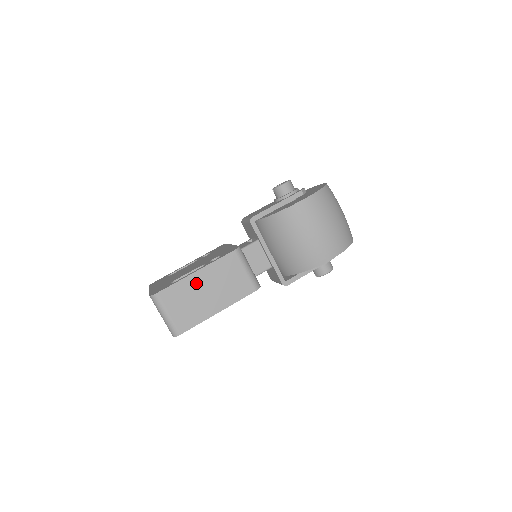
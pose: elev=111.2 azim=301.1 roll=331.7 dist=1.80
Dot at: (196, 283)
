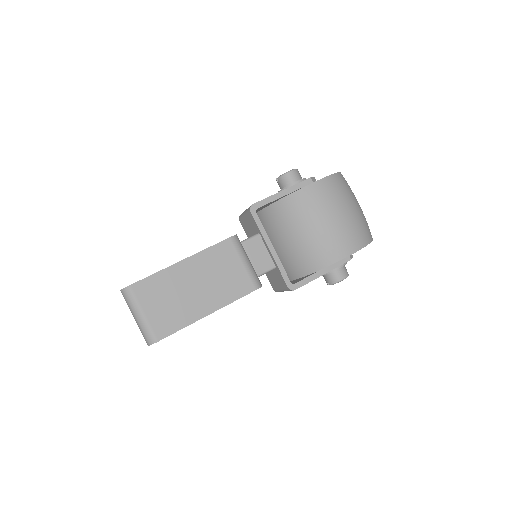
Dot at: (181, 275)
